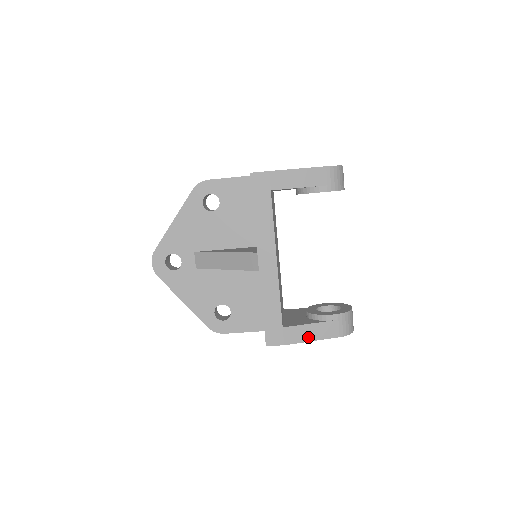
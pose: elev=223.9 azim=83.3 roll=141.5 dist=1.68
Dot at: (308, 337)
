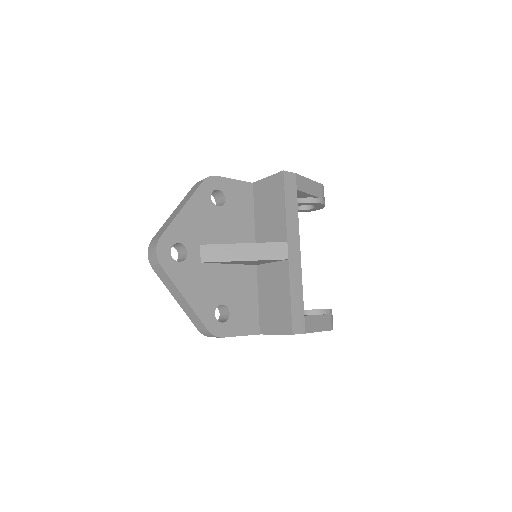
Dot at: (317, 327)
